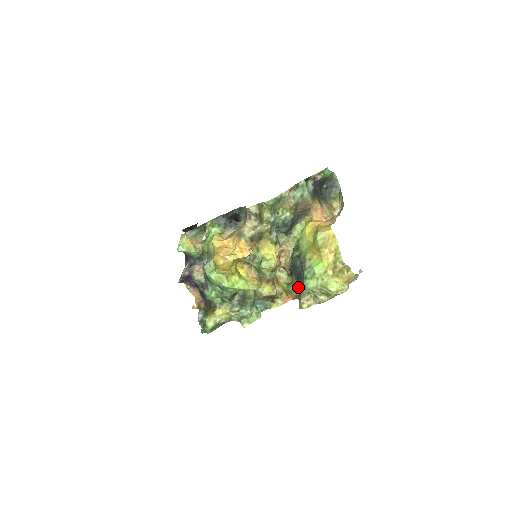
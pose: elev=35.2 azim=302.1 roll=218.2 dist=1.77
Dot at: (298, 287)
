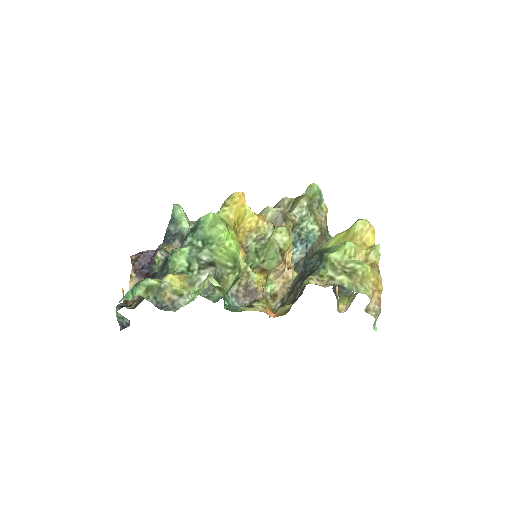
Dot at: (294, 300)
